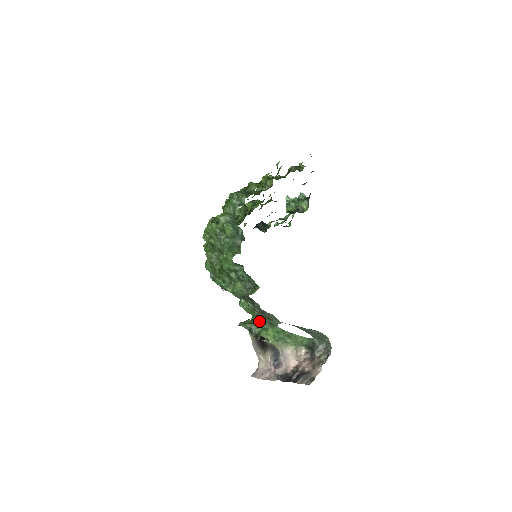
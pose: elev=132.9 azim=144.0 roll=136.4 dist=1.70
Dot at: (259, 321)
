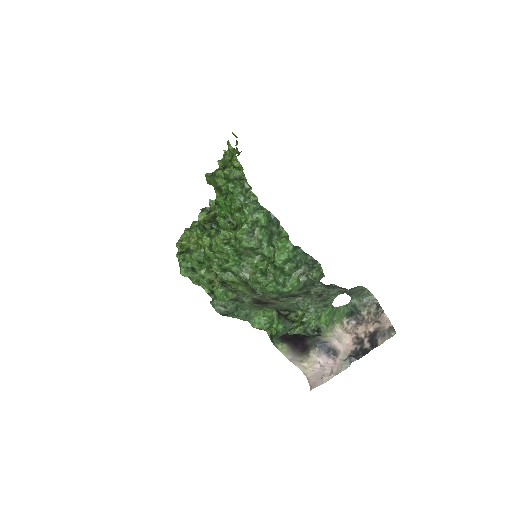
Dot at: (312, 313)
